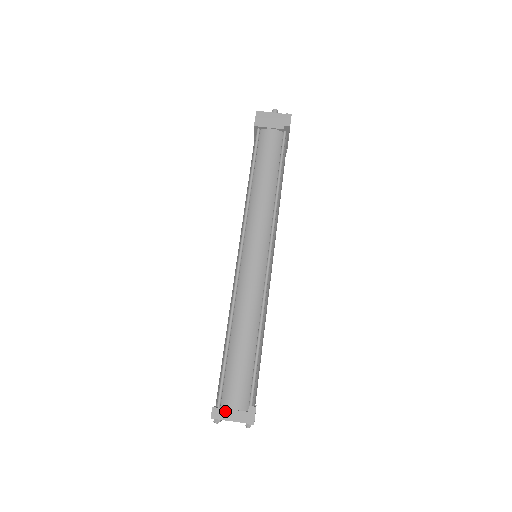
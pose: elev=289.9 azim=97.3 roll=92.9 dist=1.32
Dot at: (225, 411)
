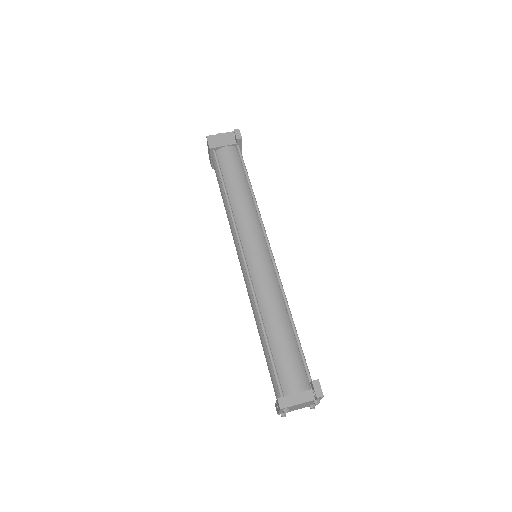
Dot at: (291, 397)
